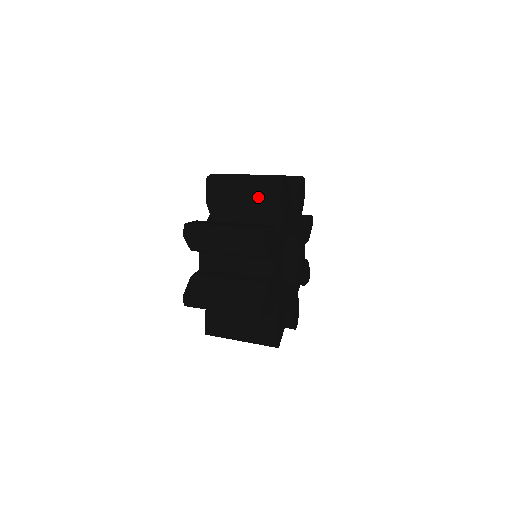
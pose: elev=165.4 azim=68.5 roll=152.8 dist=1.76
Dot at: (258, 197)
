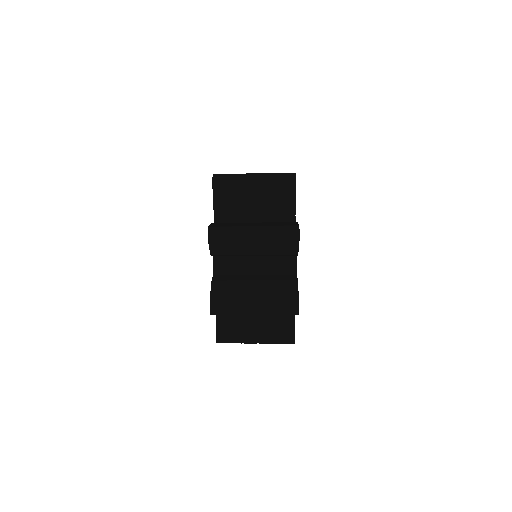
Dot at: occluded
